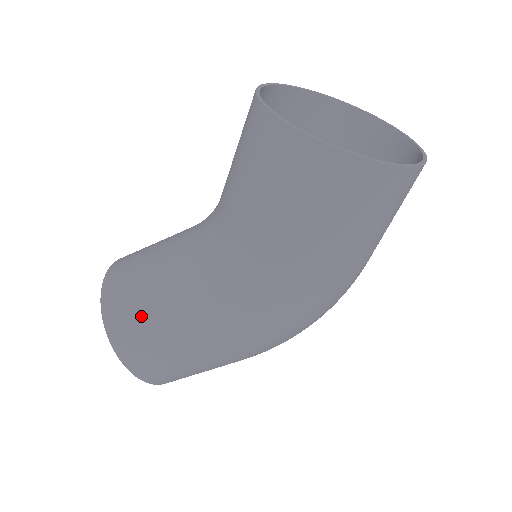
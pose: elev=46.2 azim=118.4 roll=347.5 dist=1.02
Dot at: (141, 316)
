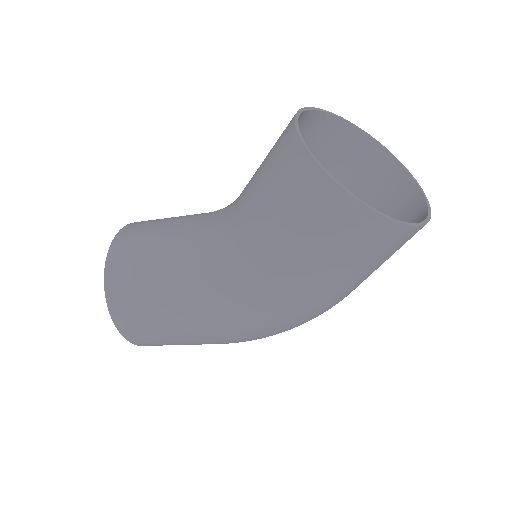
Dot at: (140, 286)
